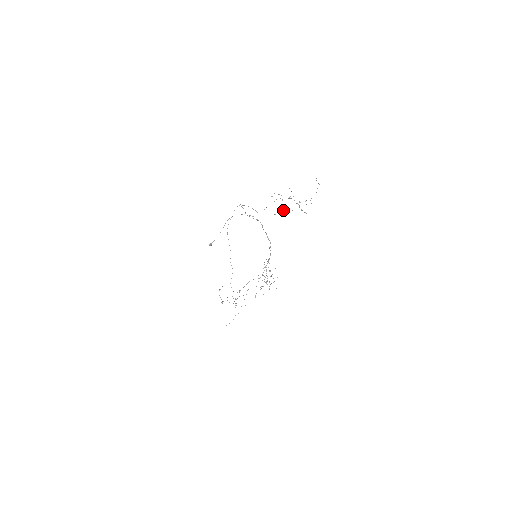
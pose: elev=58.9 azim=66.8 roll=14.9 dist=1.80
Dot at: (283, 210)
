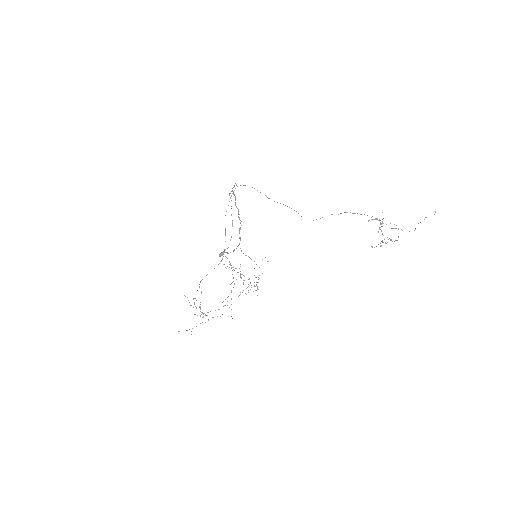
Dot at: occluded
